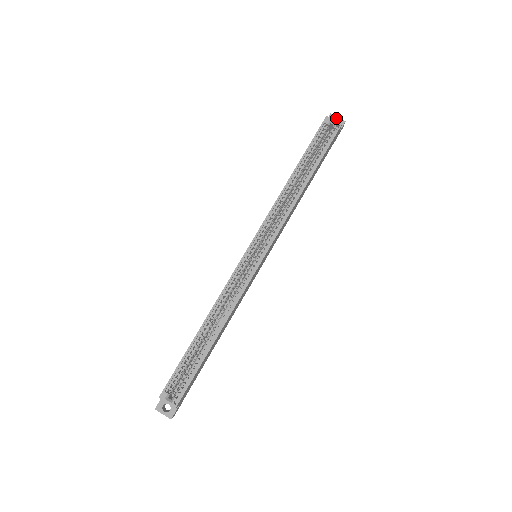
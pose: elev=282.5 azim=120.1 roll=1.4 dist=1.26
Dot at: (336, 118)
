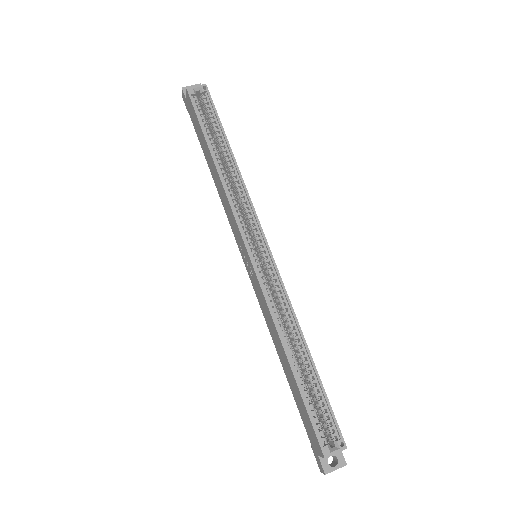
Dot at: occluded
